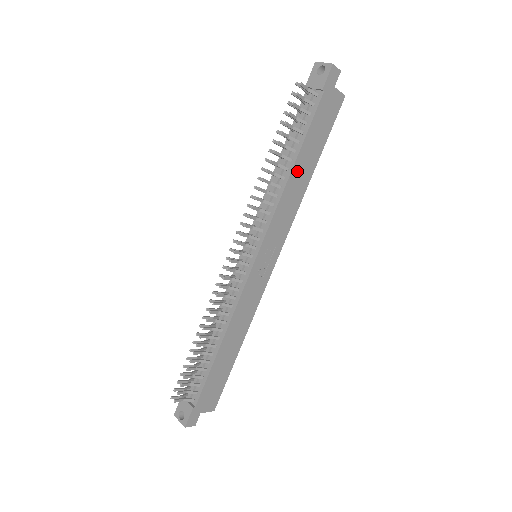
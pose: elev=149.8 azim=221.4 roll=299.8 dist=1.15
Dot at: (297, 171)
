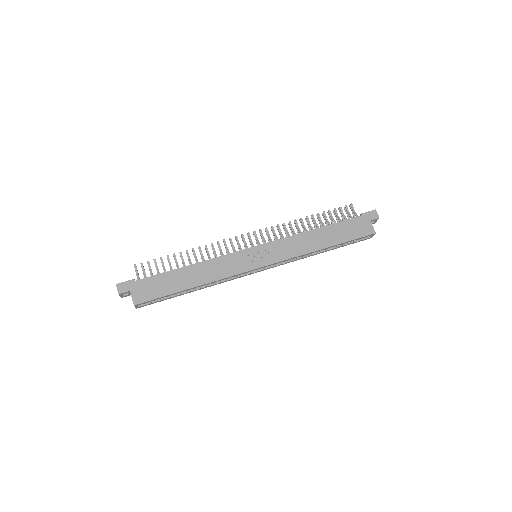
Dot at: (317, 234)
